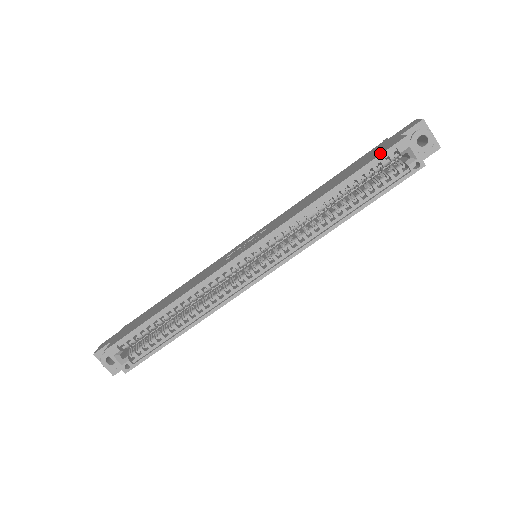
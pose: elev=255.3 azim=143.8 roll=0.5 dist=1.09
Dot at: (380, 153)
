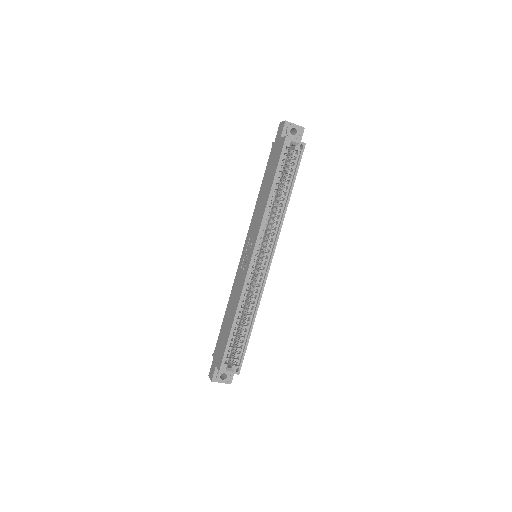
Dot at: (279, 155)
